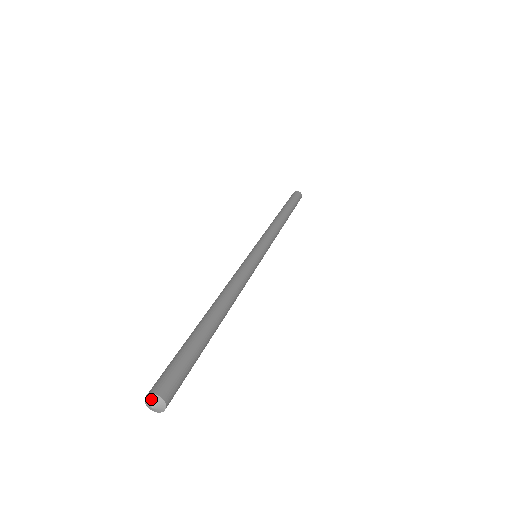
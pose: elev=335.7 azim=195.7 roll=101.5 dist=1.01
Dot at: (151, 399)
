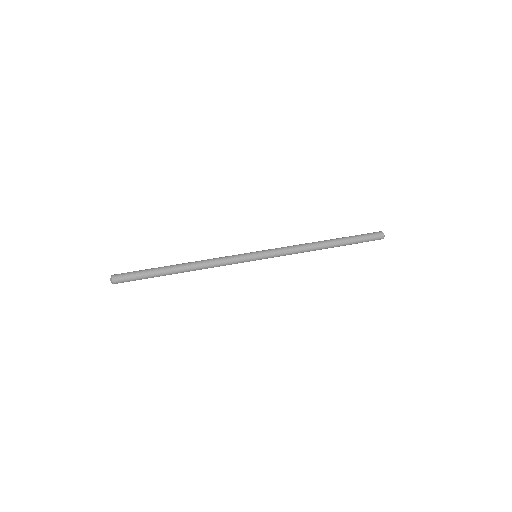
Dot at: (111, 277)
